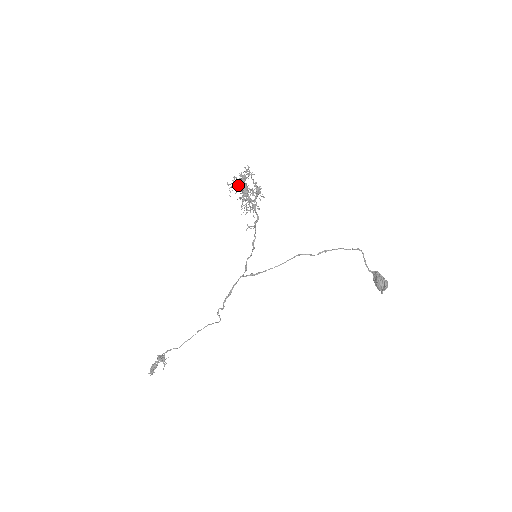
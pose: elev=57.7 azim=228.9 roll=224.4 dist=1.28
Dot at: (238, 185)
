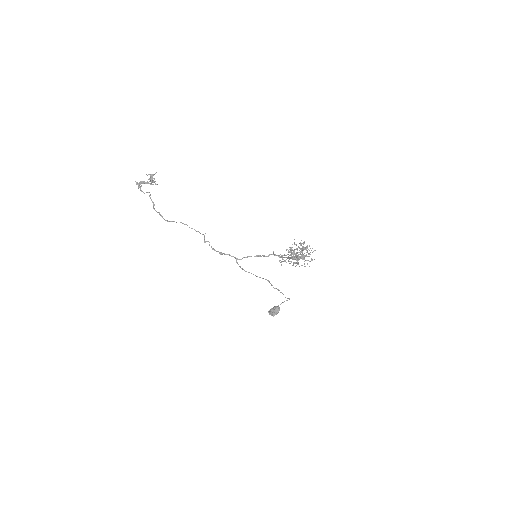
Dot at: (296, 257)
